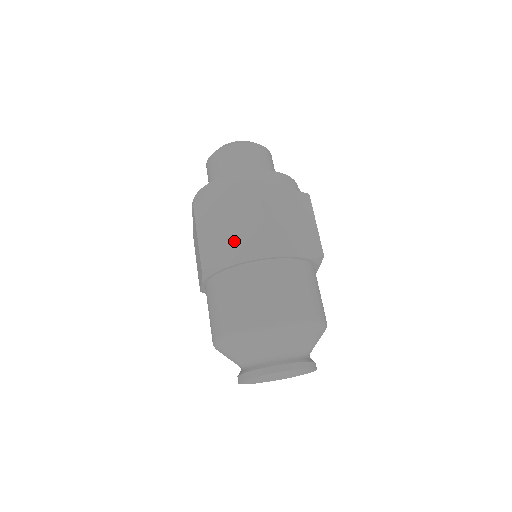
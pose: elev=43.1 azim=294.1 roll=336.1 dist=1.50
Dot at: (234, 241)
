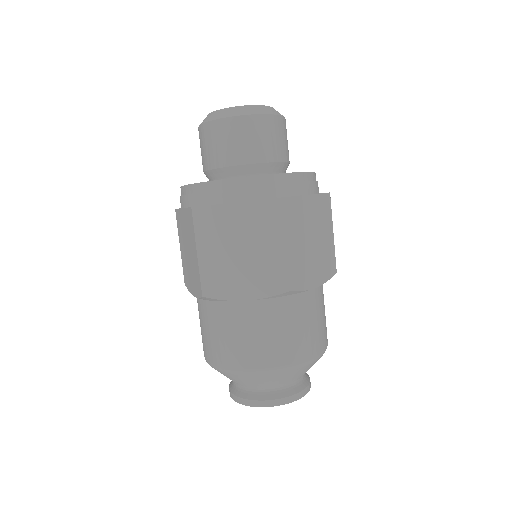
Dot at: (246, 272)
